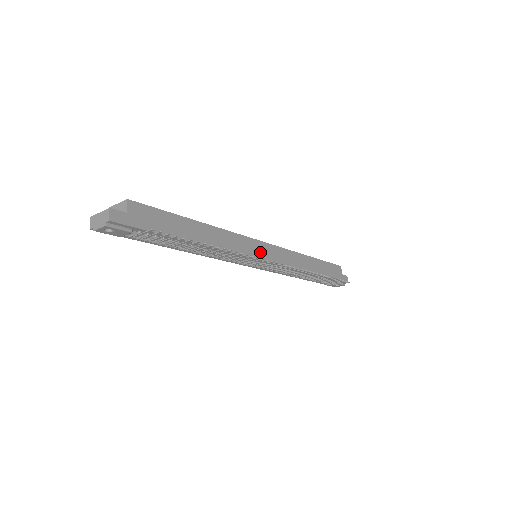
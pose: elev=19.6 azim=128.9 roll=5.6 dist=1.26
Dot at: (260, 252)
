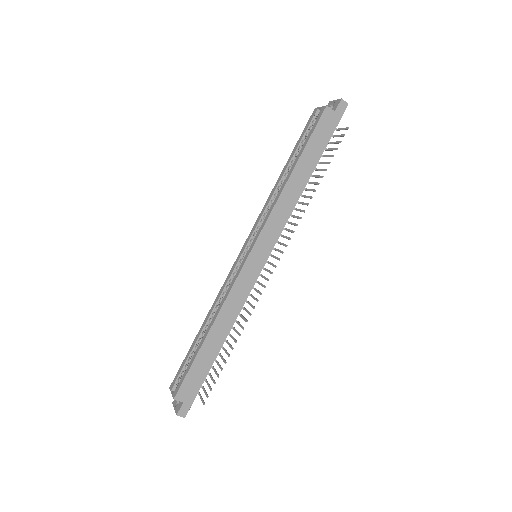
Dot at: (256, 264)
